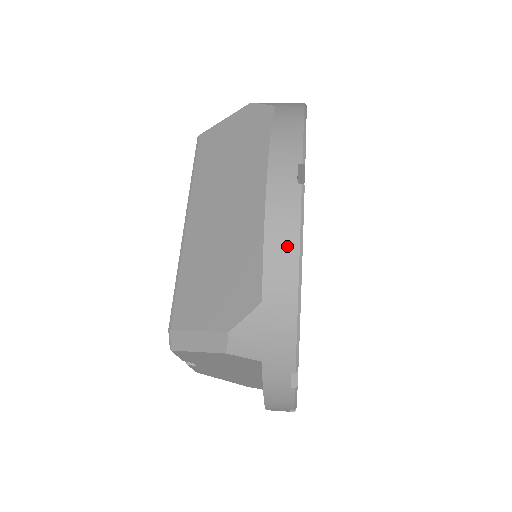
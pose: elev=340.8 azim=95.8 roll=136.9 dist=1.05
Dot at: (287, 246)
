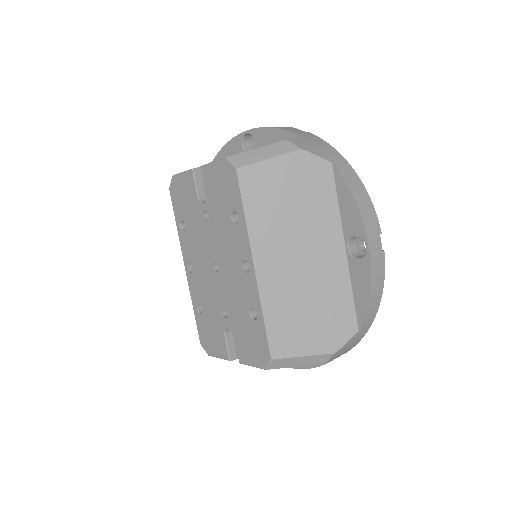
Dot at: (378, 295)
